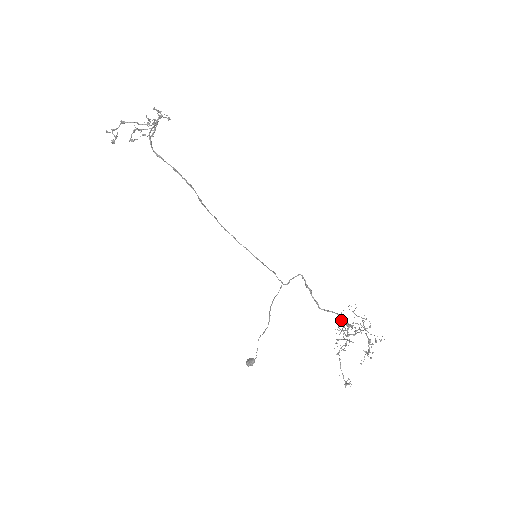
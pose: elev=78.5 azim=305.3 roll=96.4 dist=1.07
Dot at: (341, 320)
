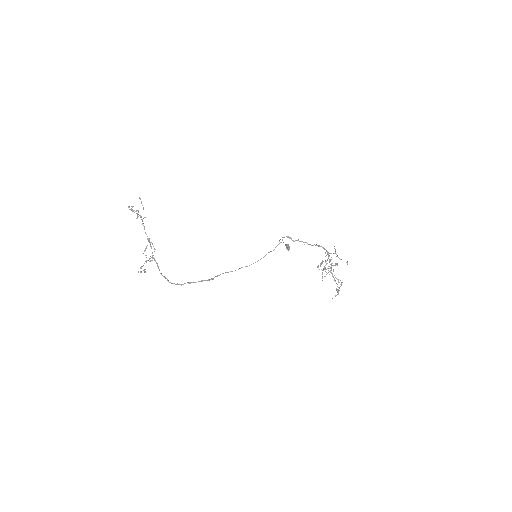
Dot at: (320, 265)
